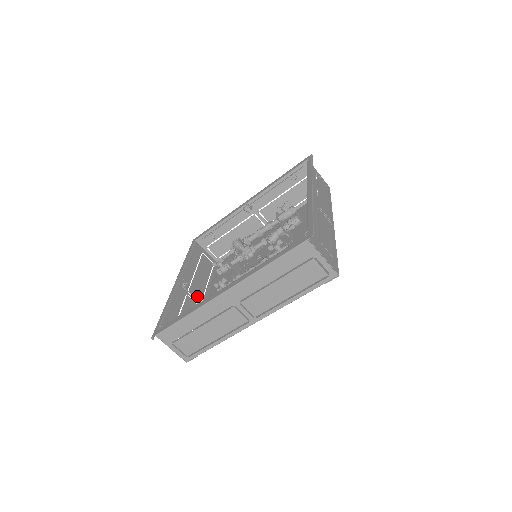
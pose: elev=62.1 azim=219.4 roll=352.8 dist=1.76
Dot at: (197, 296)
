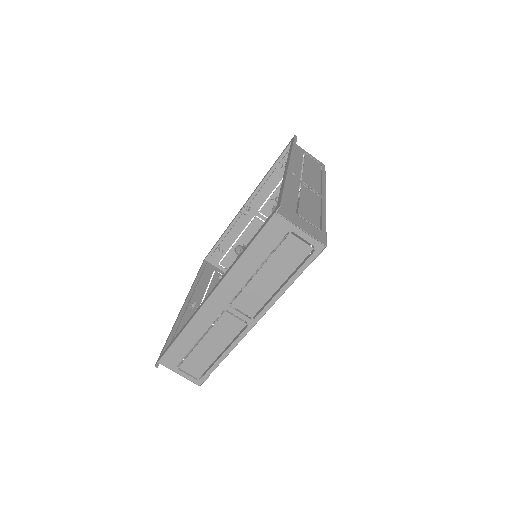
Dot at: occluded
